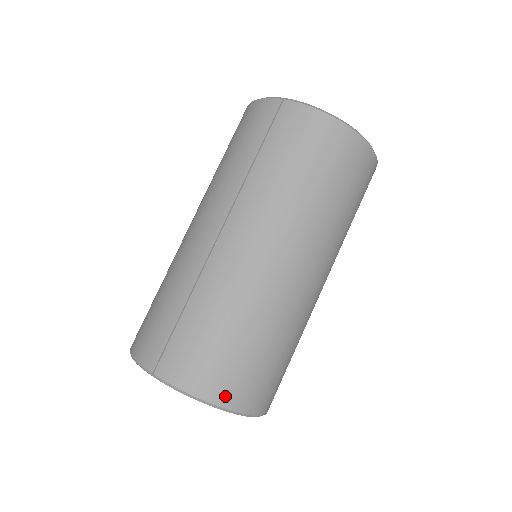
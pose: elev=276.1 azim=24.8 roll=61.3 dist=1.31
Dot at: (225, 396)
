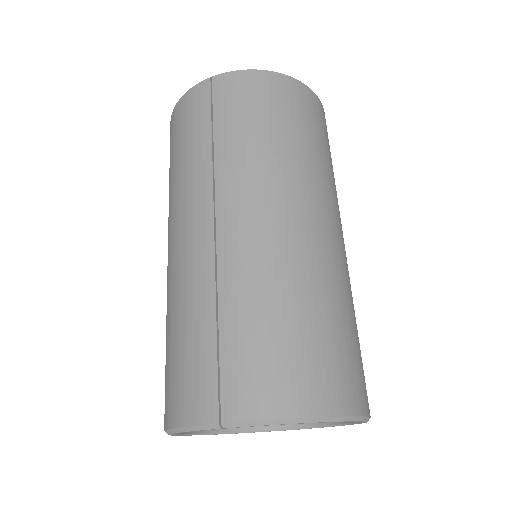
Dot at: (325, 400)
